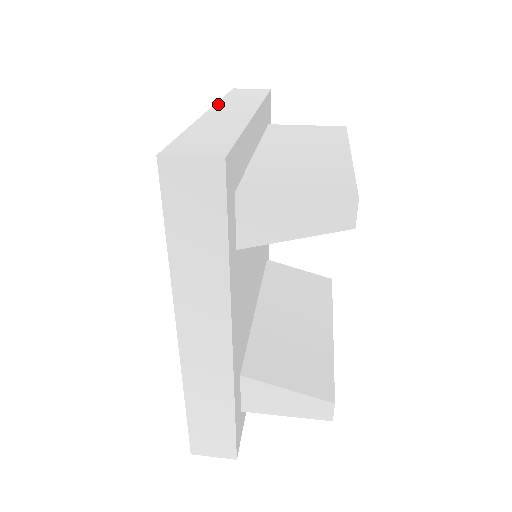
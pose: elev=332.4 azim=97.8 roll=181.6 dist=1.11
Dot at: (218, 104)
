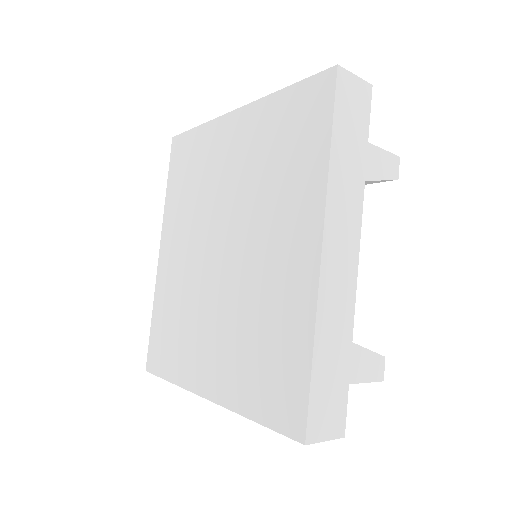
Dot at: (218, 119)
